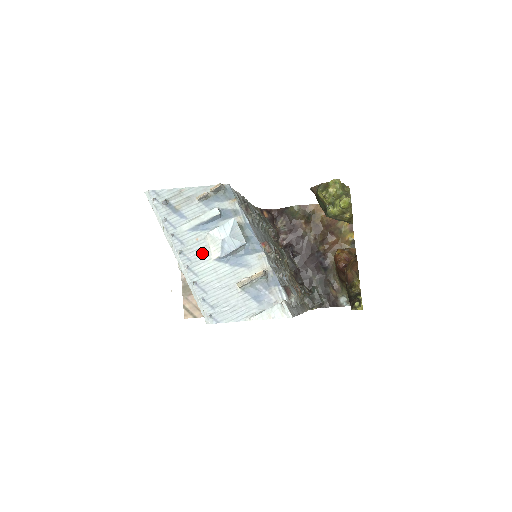
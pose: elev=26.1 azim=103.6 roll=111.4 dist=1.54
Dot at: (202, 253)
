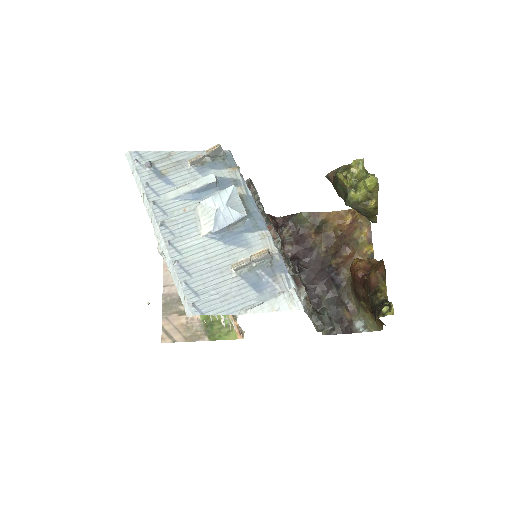
Dot at: (189, 226)
